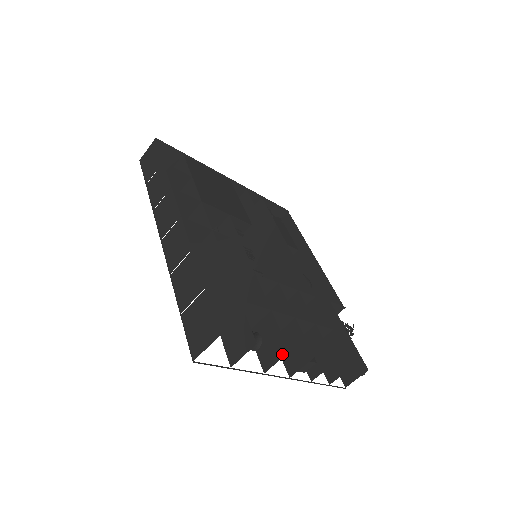
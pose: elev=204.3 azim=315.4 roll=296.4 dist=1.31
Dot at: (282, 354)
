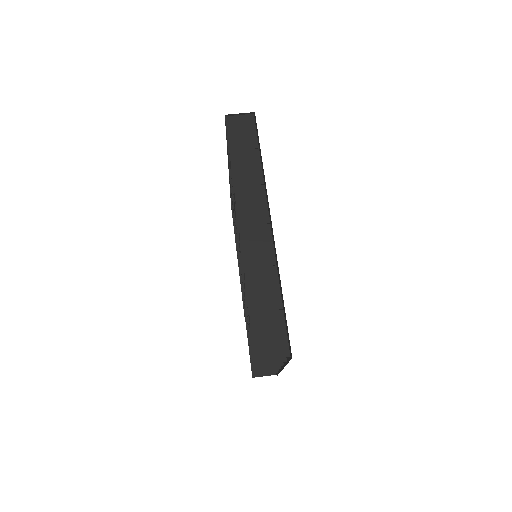
Dot at: (277, 364)
